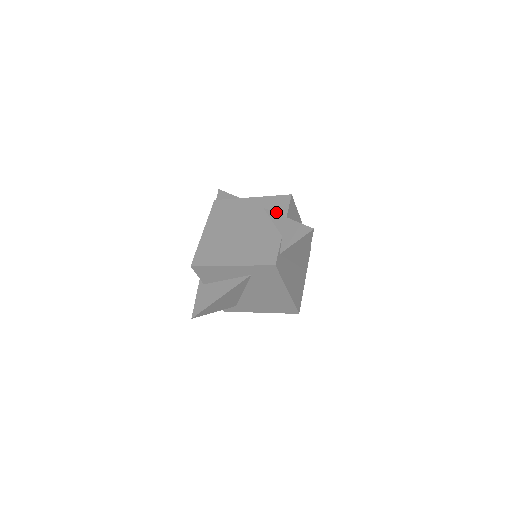
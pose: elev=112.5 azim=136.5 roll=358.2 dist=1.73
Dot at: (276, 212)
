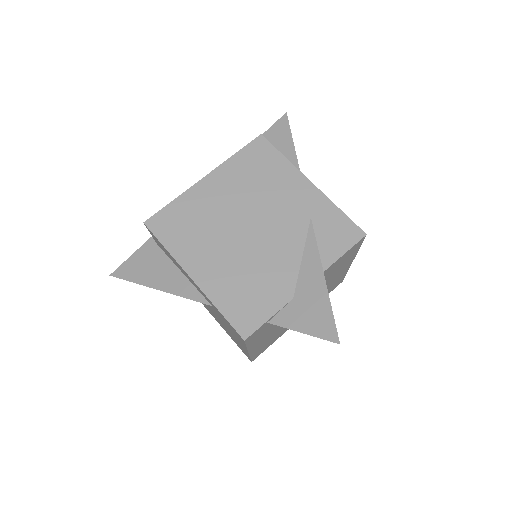
Dot at: (320, 245)
